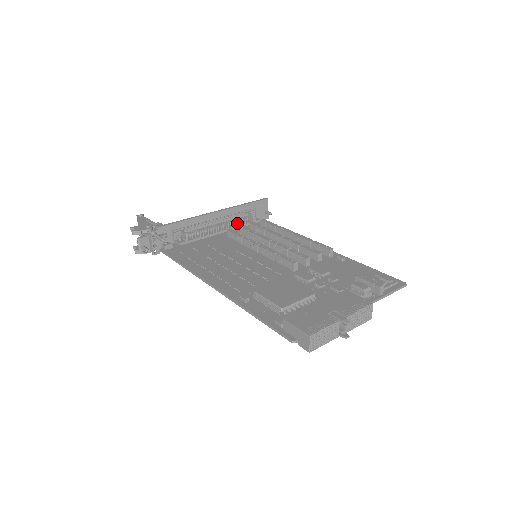
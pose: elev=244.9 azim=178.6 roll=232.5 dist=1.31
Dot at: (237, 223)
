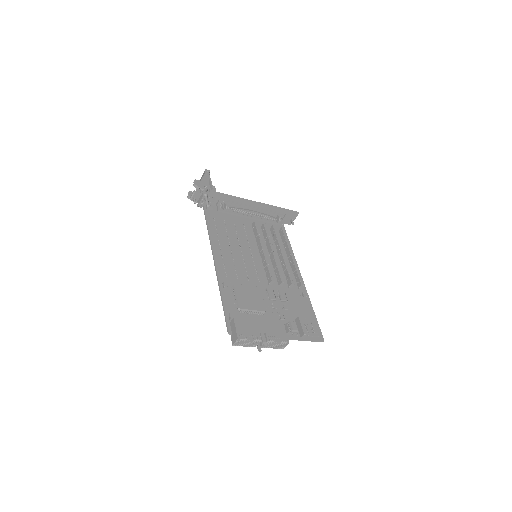
Dot at: occluded
